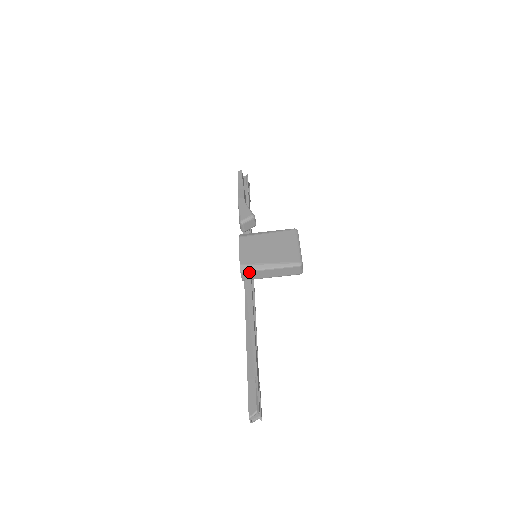
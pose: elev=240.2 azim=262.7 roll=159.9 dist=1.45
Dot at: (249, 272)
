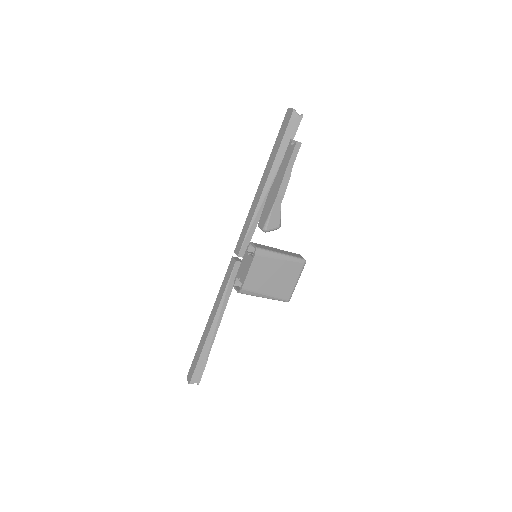
Dot at: occluded
